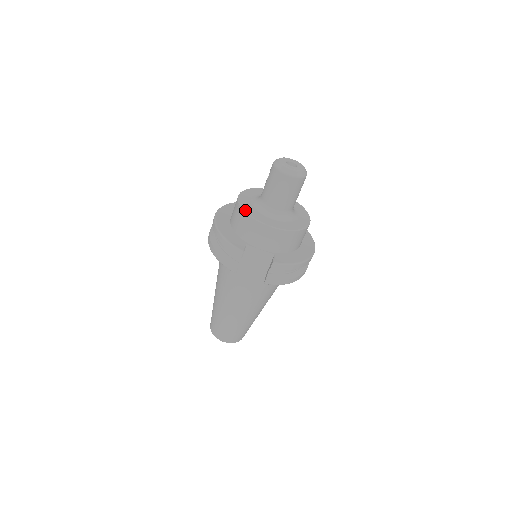
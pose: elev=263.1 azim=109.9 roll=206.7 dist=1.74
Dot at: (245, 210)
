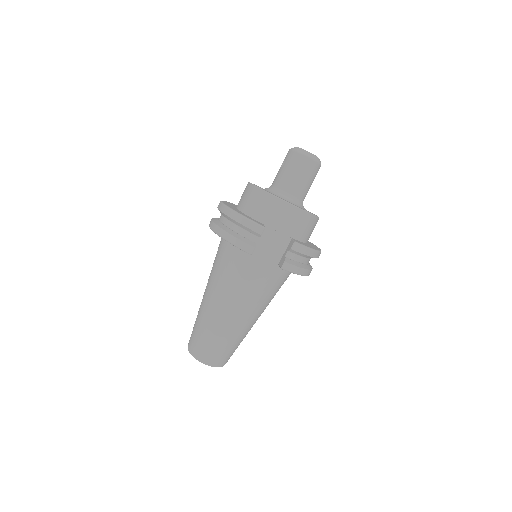
Dot at: (263, 189)
